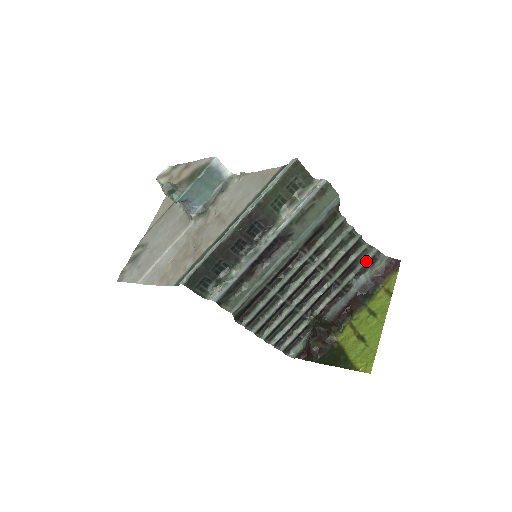
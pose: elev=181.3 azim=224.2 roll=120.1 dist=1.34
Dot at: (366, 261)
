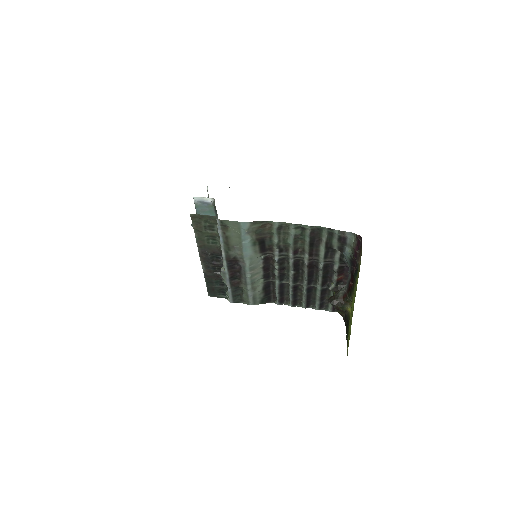
Dot at: (337, 241)
